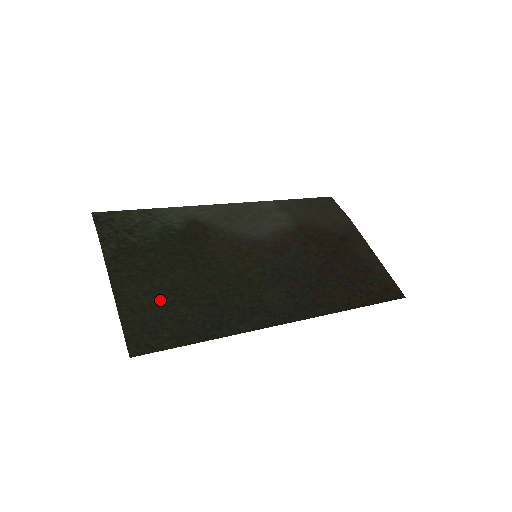
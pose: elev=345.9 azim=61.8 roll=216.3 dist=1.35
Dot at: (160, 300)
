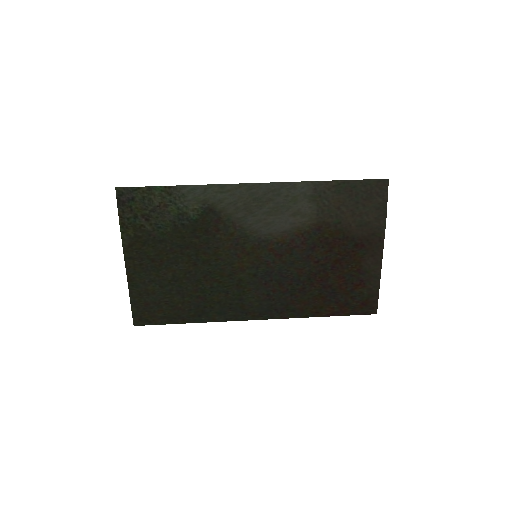
Dot at: (161, 288)
